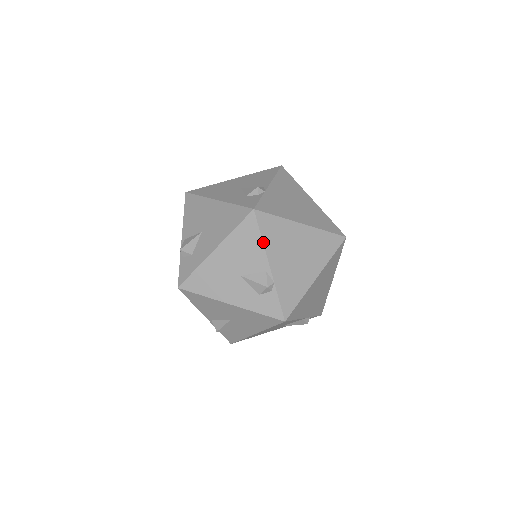
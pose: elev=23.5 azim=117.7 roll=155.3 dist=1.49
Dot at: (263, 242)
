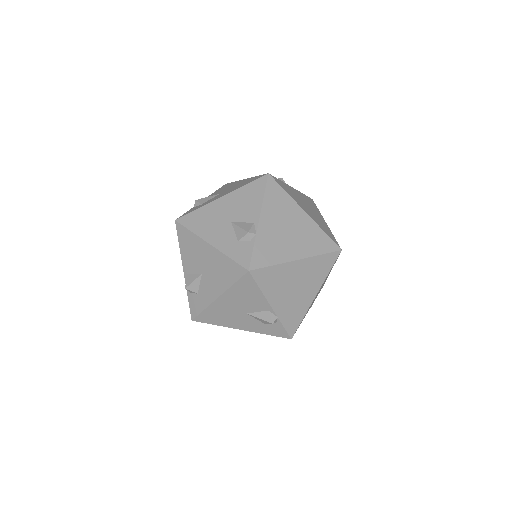
Dot at: (263, 199)
